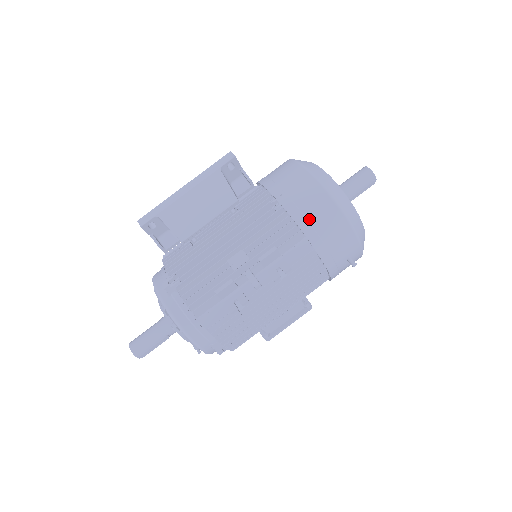
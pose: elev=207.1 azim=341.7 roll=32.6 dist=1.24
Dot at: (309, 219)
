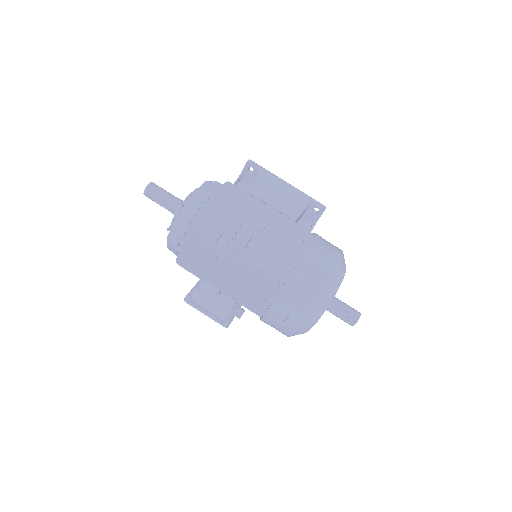
Dot at: (309, 265)
